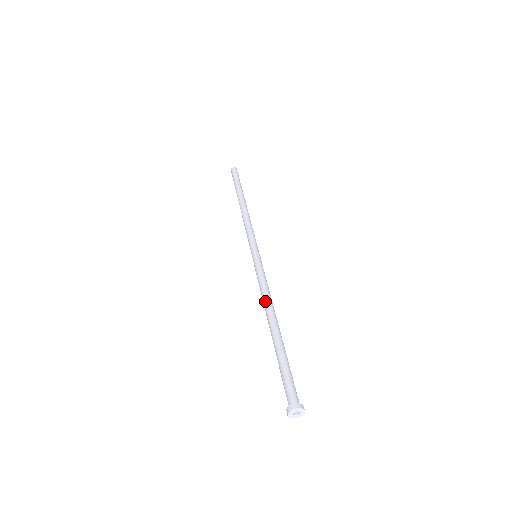
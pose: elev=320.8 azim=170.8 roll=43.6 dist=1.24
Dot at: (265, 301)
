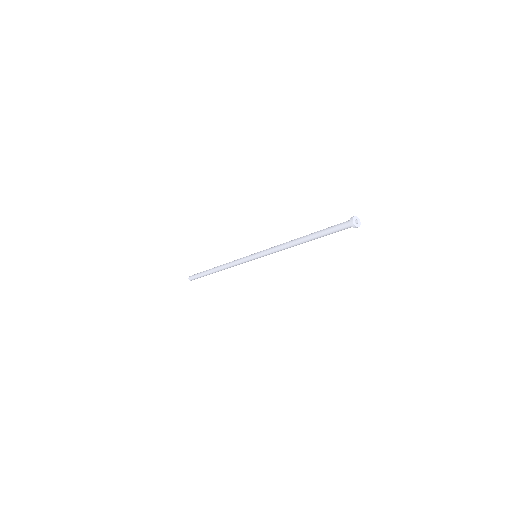
Dot at: (286, 243)
